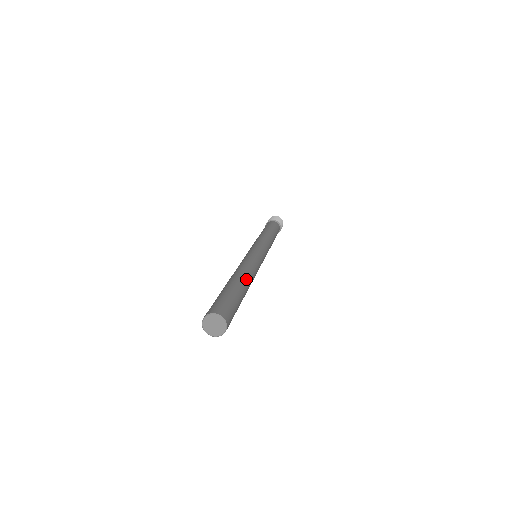
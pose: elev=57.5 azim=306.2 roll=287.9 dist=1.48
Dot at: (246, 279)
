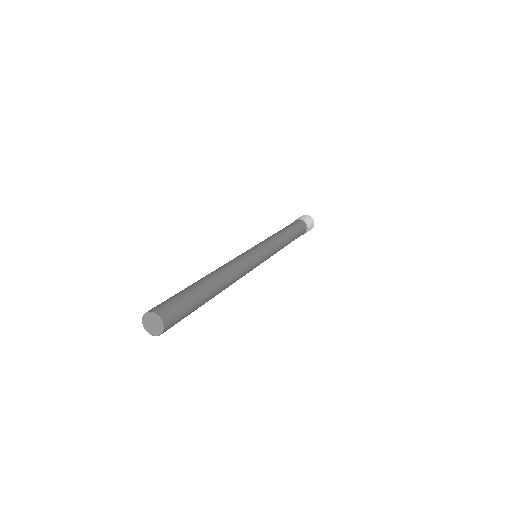
Dot at: (211, 275)
